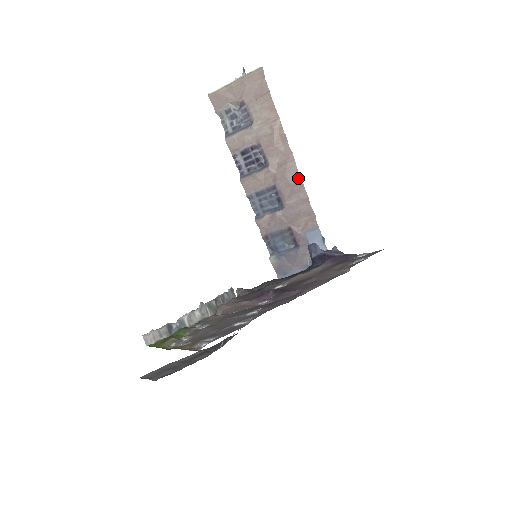
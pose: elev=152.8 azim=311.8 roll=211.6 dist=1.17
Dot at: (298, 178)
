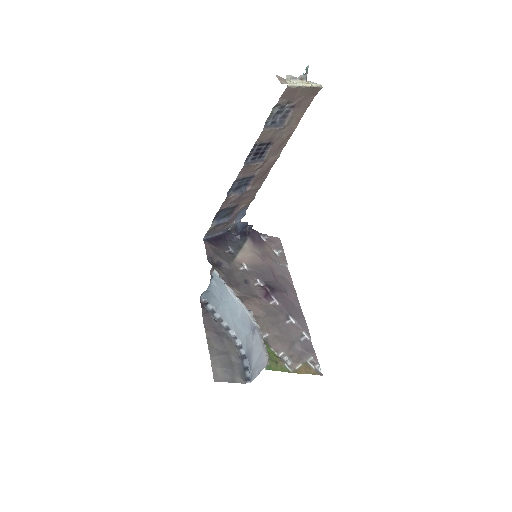
Dot at: (267, 174)
